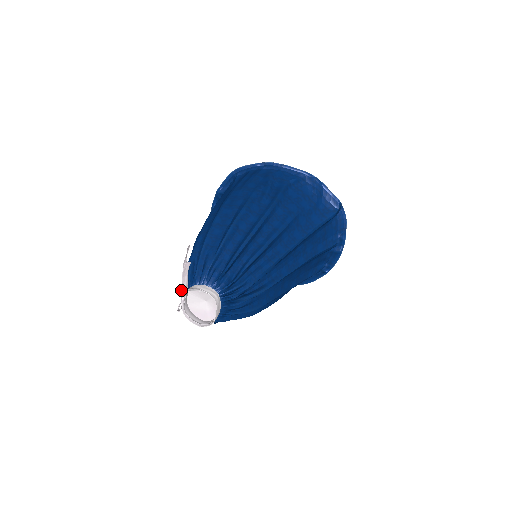
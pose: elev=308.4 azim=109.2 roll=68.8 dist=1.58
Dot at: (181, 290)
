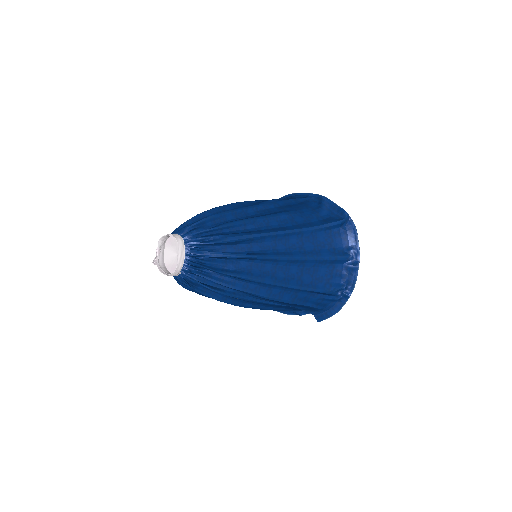
Dot at: occluded
